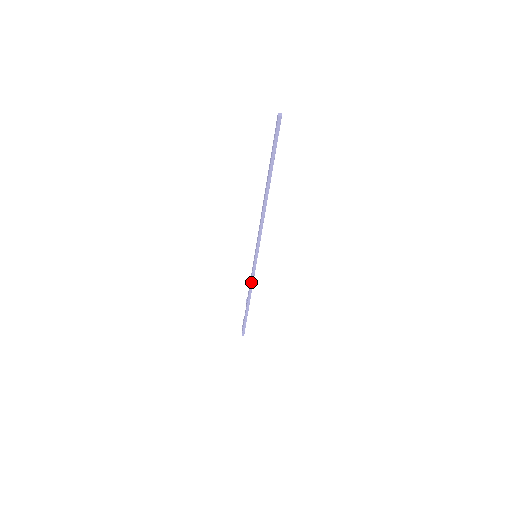
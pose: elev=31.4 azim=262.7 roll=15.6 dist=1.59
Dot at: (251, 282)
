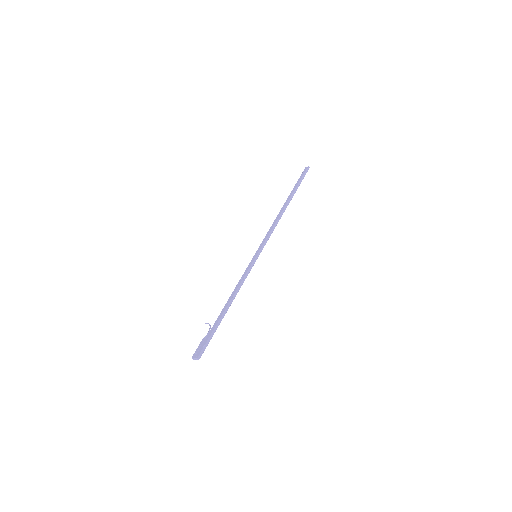
Dot at: (243, 280)
